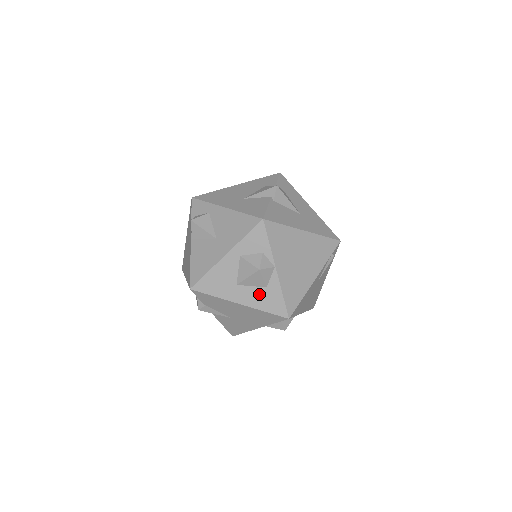
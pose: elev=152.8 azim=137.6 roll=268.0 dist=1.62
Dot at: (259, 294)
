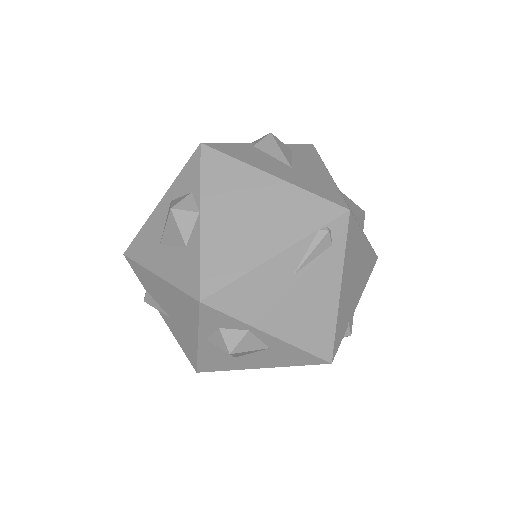
Dot at: (177, 258)
